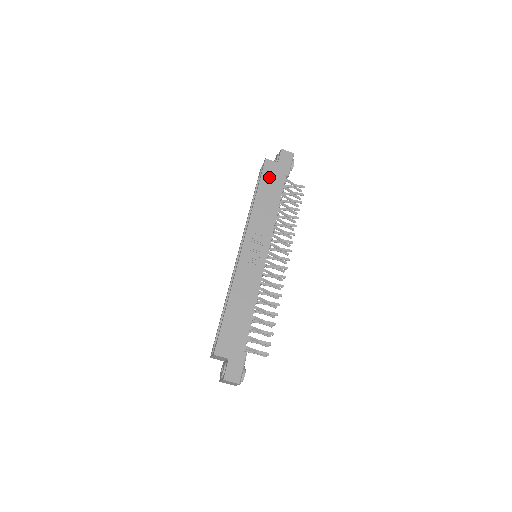
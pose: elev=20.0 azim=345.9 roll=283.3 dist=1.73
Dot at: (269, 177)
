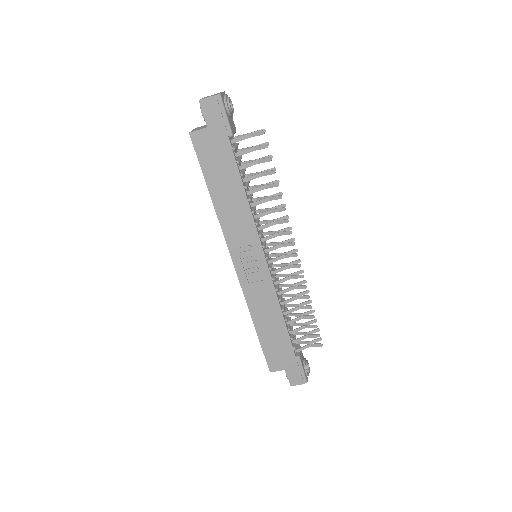
Dot at: (210, 158)
